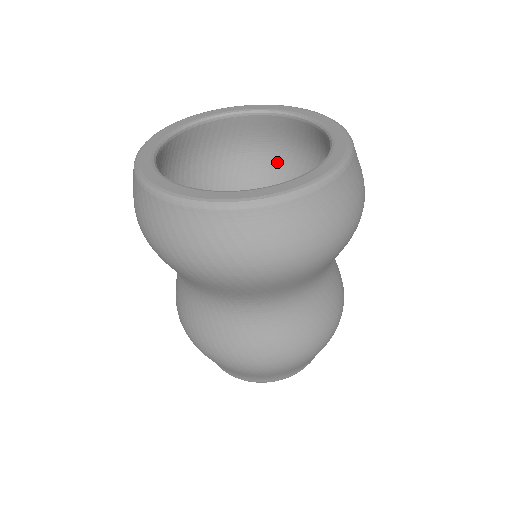
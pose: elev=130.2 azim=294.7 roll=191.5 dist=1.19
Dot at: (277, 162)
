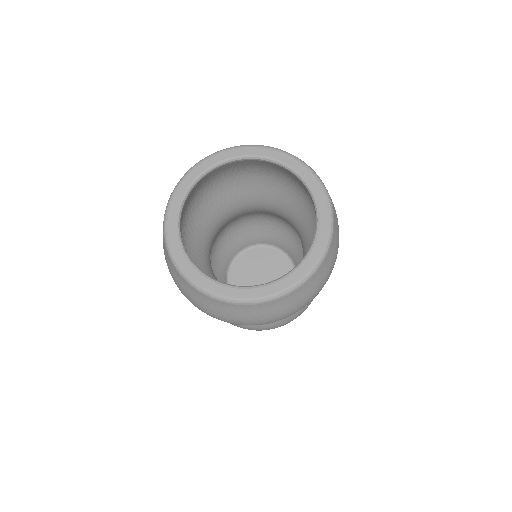
Dot at: (302, 199)
